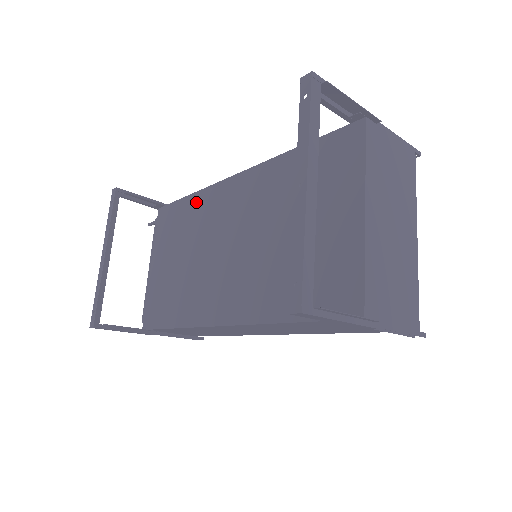
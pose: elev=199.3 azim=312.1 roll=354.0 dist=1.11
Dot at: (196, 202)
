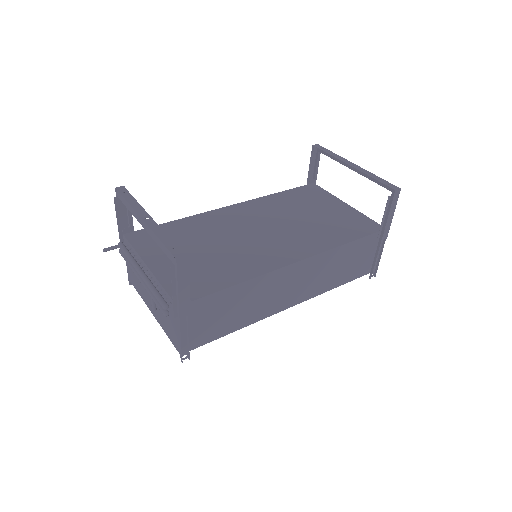
Dot at: (191, 221)
